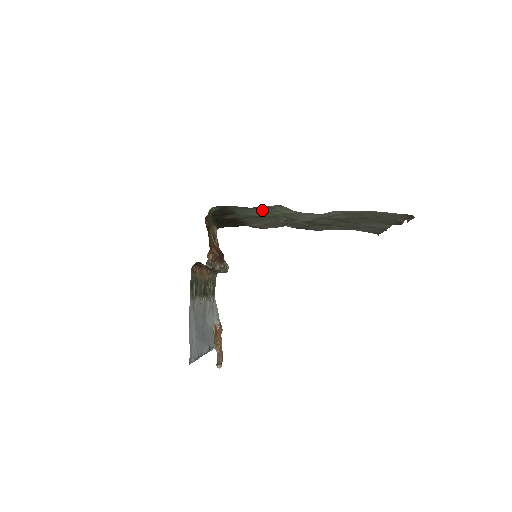
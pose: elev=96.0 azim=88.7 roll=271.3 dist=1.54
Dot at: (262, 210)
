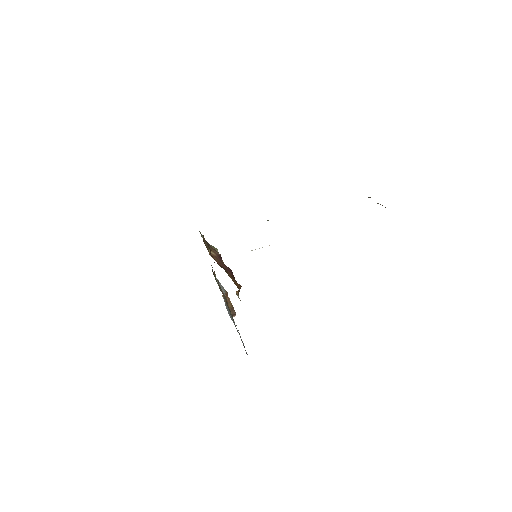
Dot at: occluded
